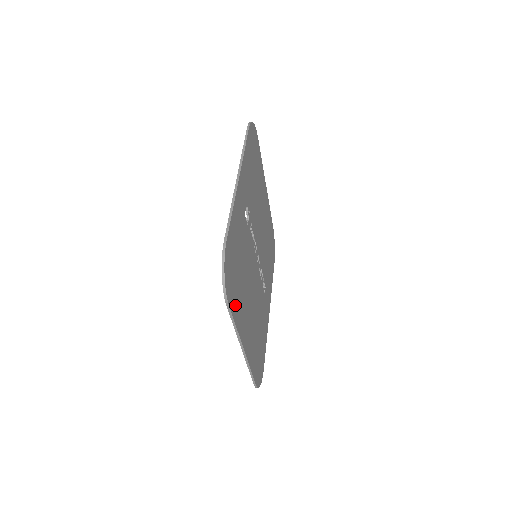
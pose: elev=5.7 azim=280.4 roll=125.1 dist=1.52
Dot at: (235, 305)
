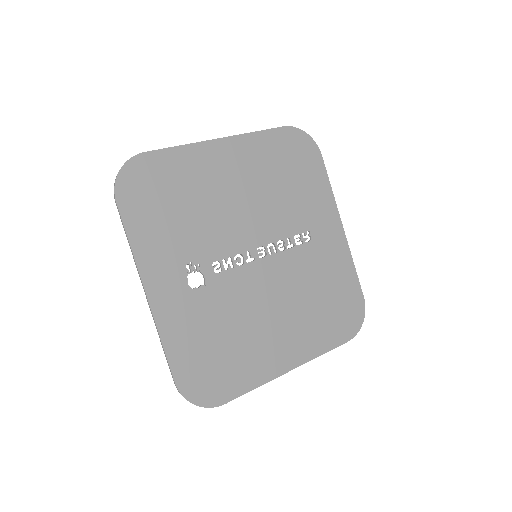
Dot at: (239, 381)
